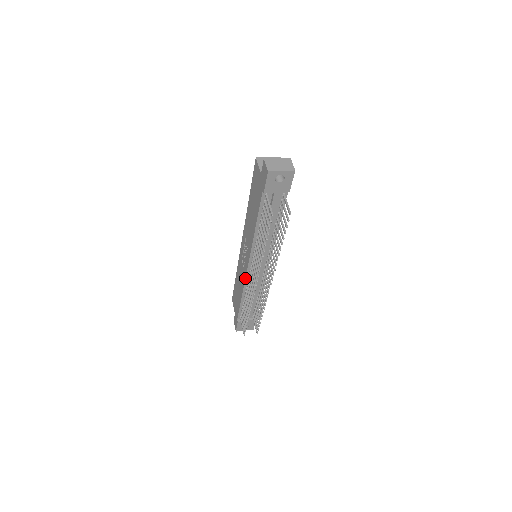
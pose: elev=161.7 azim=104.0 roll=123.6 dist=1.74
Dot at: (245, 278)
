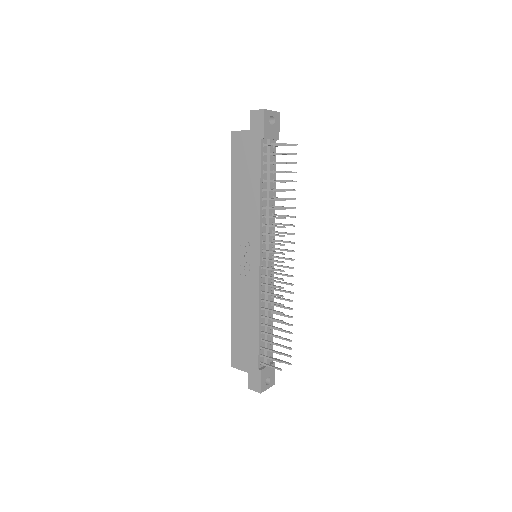
Dot at: (259, 281)
